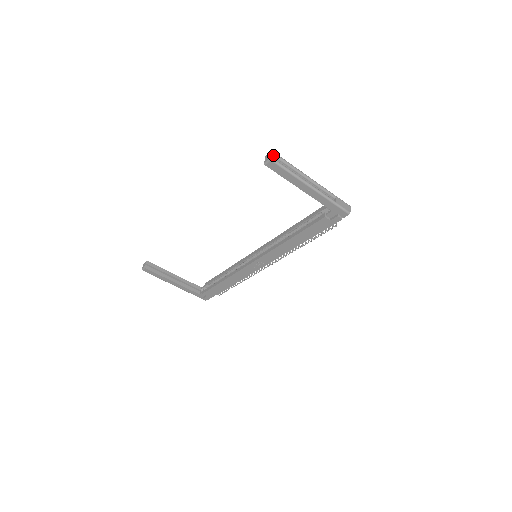
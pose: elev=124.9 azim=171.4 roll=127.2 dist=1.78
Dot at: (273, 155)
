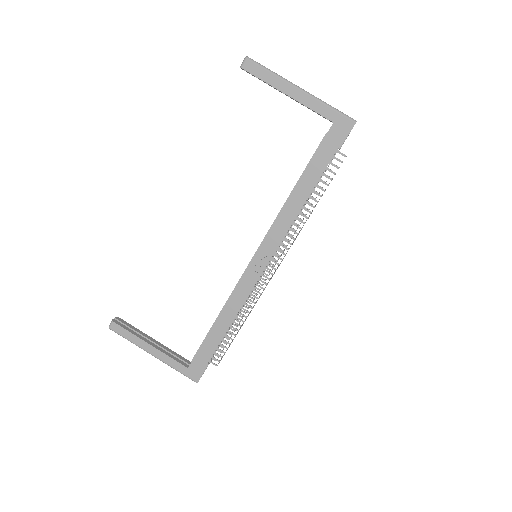
Dot at: occluded
